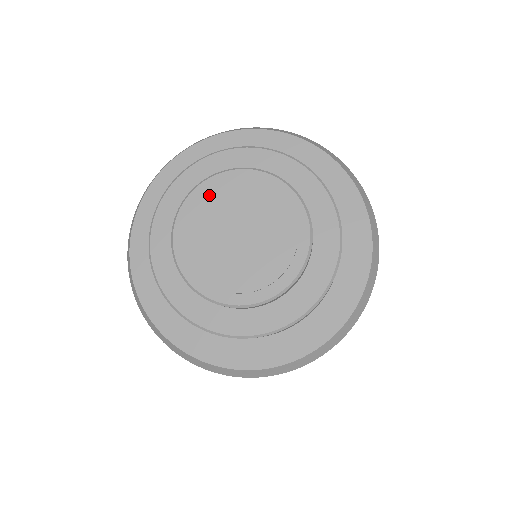
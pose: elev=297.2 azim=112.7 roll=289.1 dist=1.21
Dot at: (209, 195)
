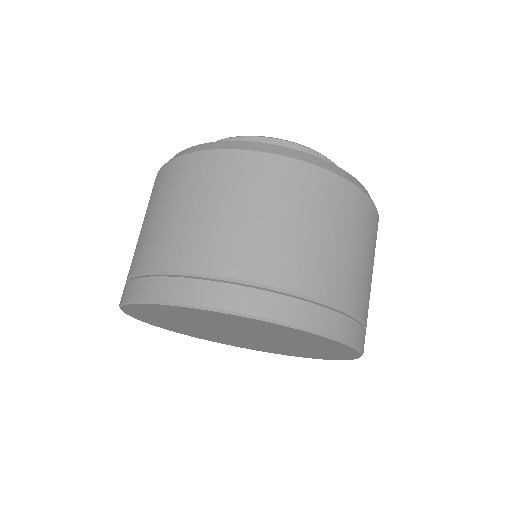
Dot at: occluded
